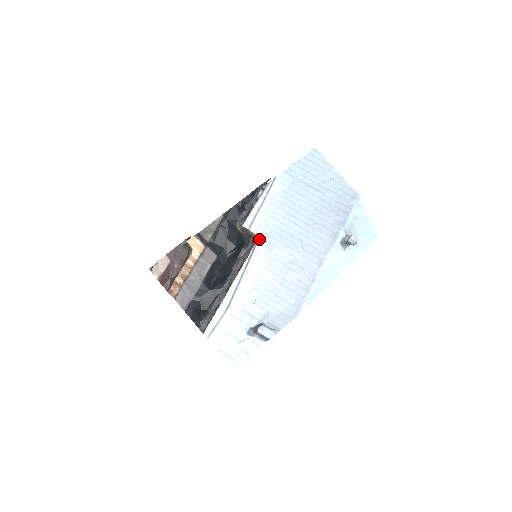
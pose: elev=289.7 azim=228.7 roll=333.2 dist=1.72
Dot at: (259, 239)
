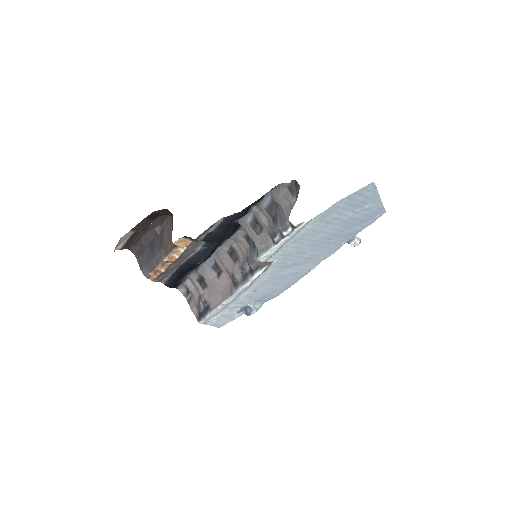
Dot at: (271, 265)
